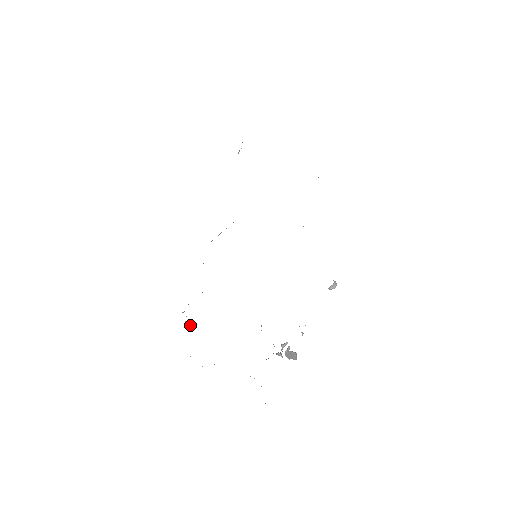
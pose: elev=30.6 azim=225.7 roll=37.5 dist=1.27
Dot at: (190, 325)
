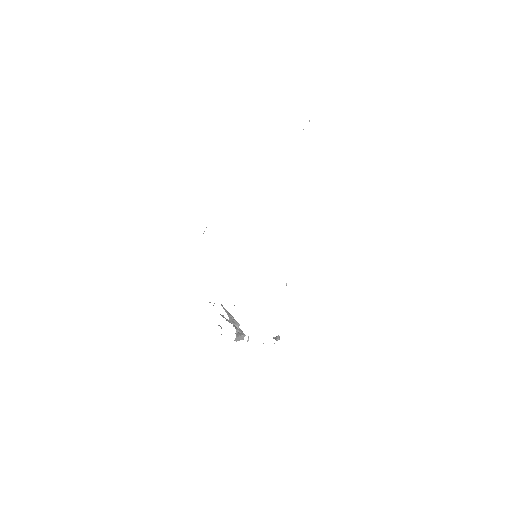
Dot at: occluded
